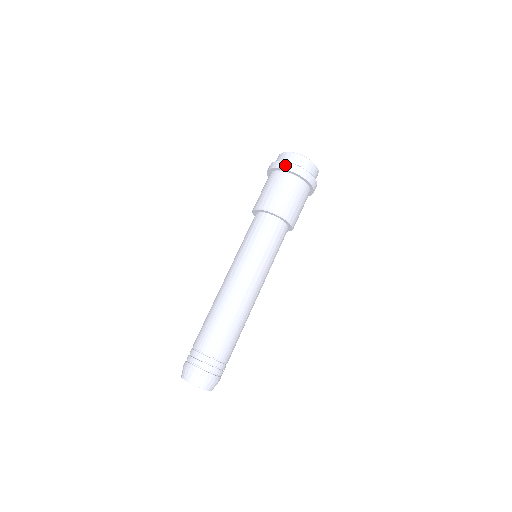
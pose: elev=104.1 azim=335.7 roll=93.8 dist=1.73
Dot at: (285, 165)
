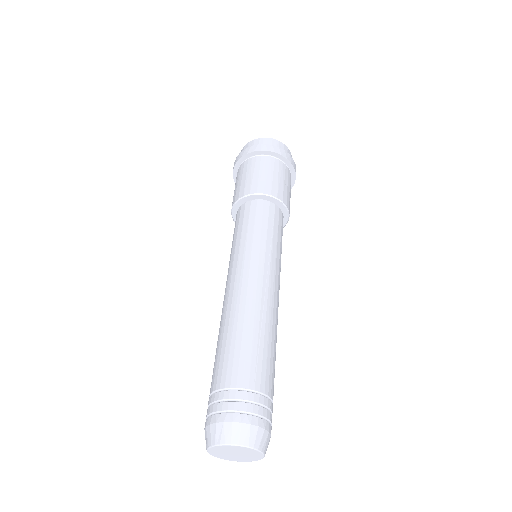
Dot at: (252, 148)
